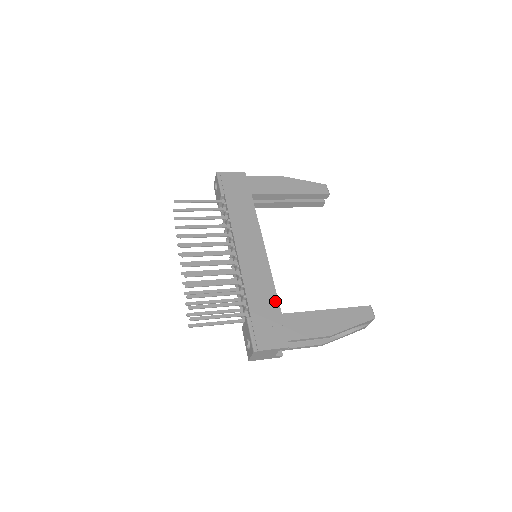
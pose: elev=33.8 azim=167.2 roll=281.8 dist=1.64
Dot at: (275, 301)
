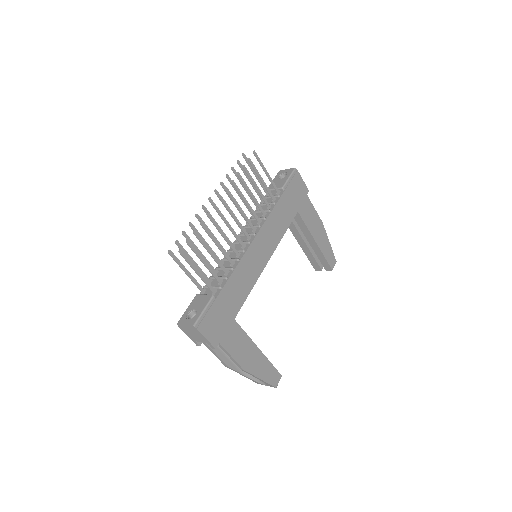
Dot at: (240, 305)
